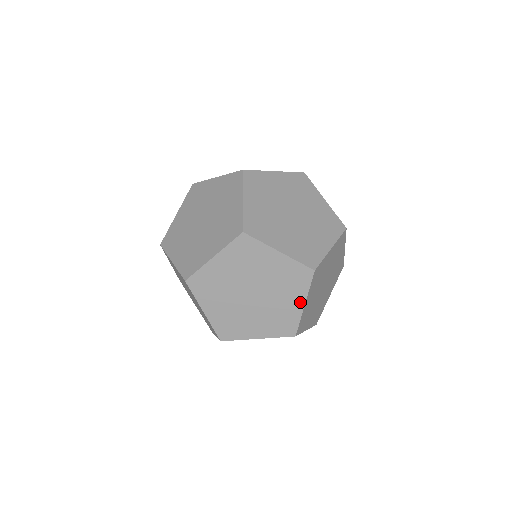
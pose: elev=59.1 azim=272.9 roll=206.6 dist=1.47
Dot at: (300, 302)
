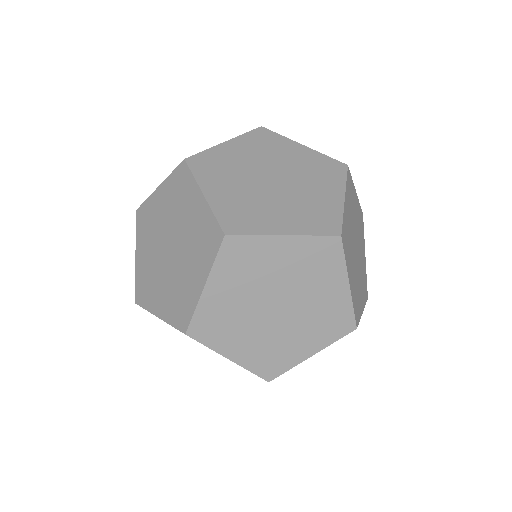
Dot at: (342, 285)
